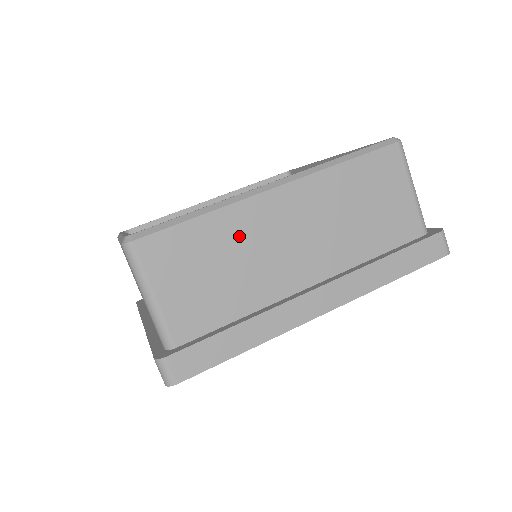
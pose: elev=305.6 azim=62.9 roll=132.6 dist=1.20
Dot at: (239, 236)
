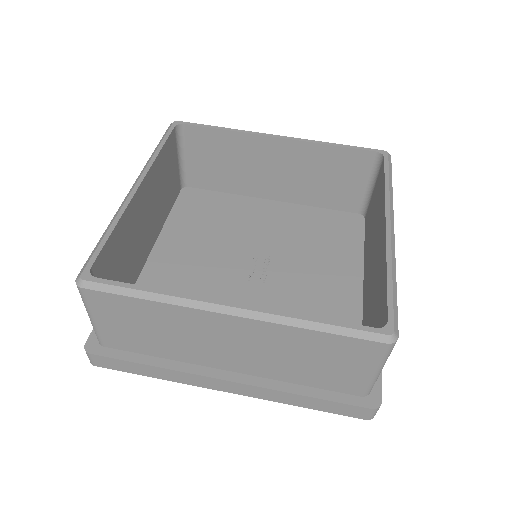
Dot at: (178, 324)
